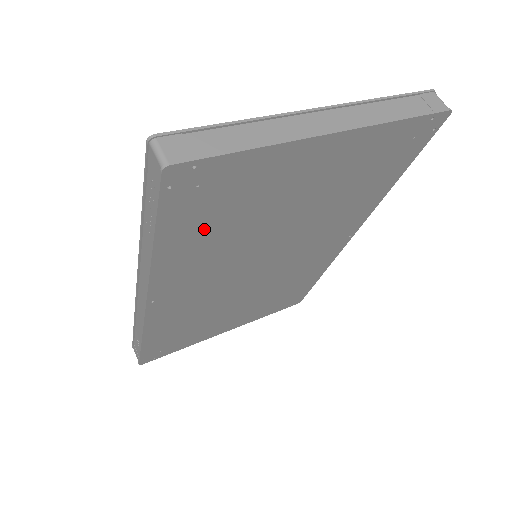
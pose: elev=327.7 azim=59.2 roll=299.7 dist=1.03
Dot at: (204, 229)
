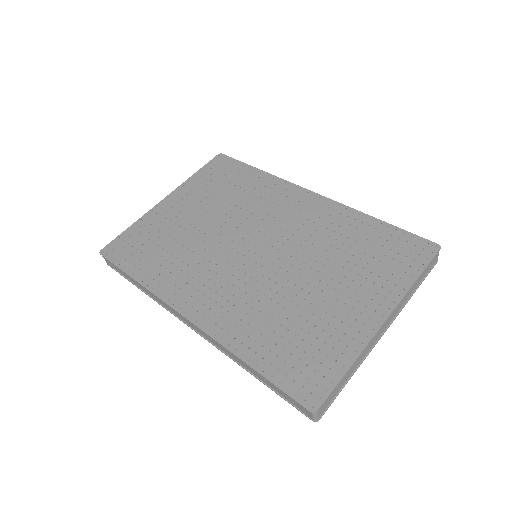
Dot at: occluded
